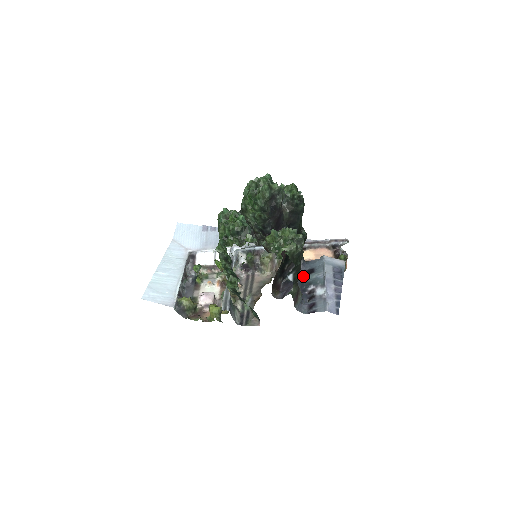
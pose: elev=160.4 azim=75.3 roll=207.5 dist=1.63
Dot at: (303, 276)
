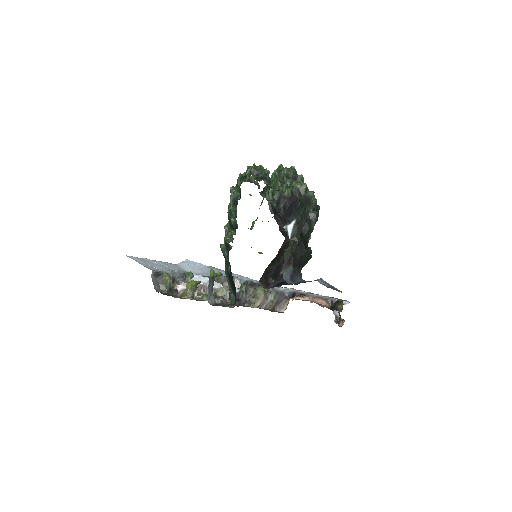
Dot at: occluded
